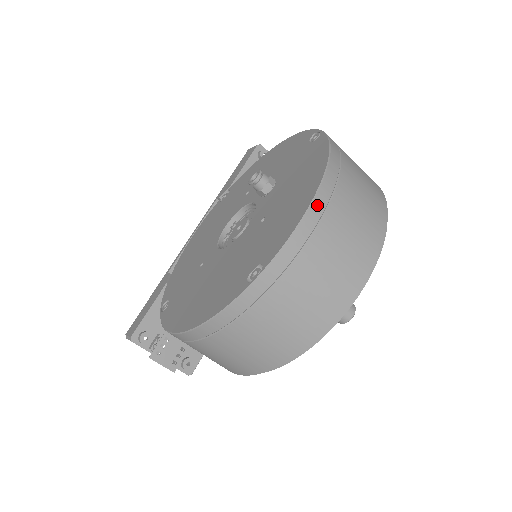
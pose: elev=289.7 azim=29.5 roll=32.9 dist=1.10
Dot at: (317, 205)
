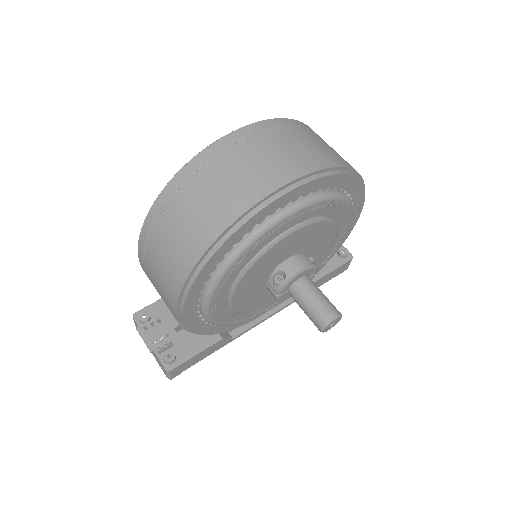
Dot at: (255, 126)
